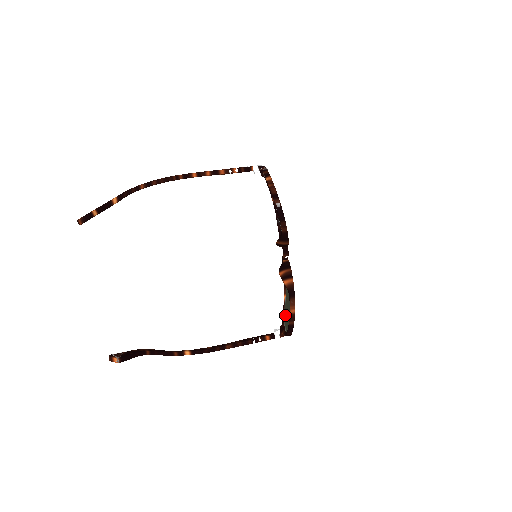
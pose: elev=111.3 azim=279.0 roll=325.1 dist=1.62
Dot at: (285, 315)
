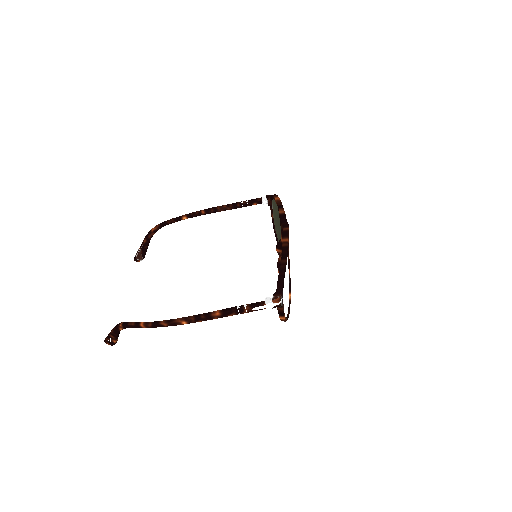
Dot at: (274, 205)
